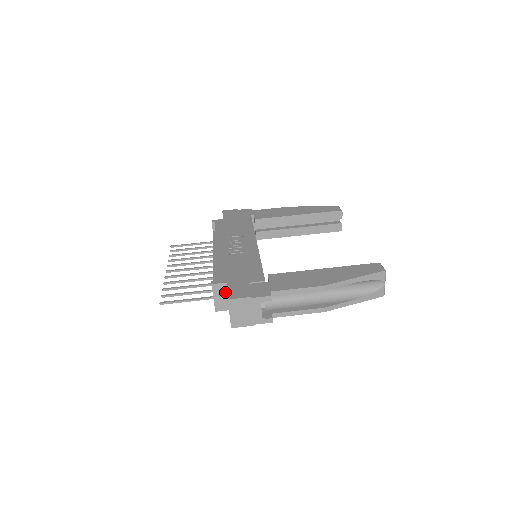
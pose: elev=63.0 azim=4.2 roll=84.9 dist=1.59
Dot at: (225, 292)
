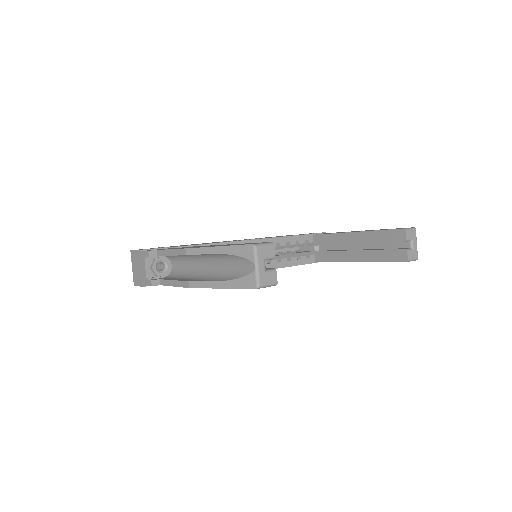
Dot at: occluded
